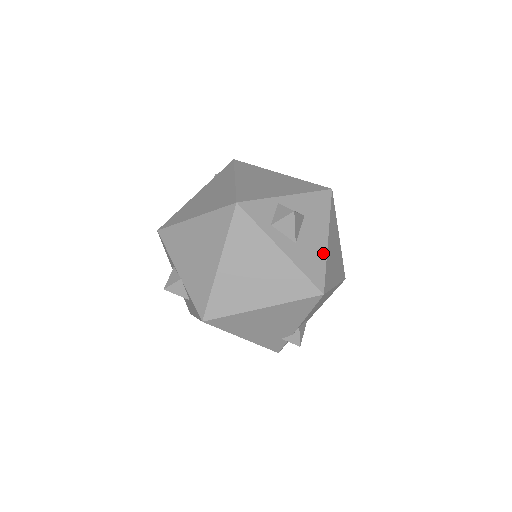
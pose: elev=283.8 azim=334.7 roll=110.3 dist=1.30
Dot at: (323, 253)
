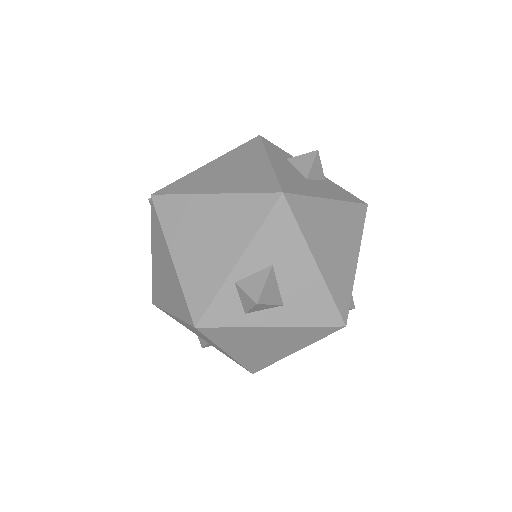
Dot at: (320, 285)
